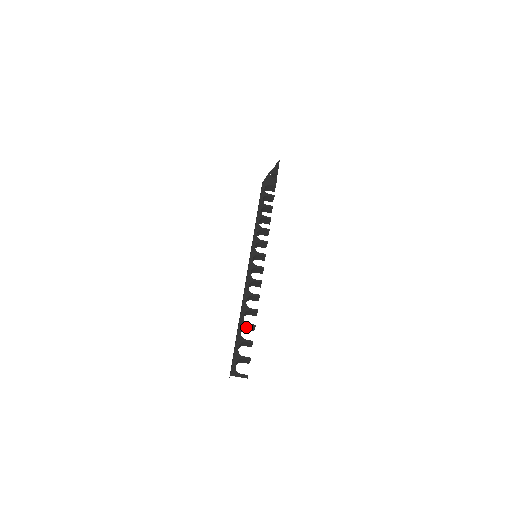
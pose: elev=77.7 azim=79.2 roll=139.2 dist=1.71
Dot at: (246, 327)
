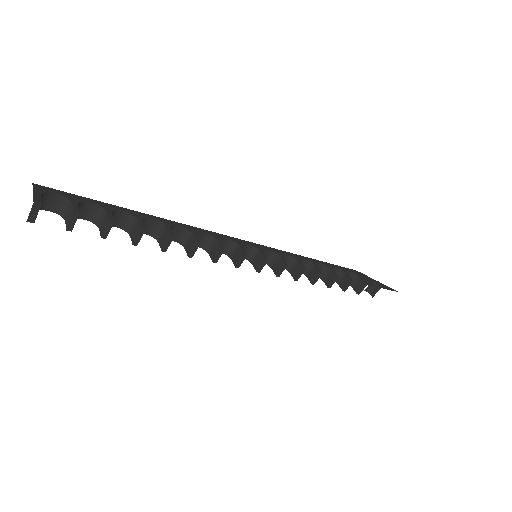
Dot at: (135, 225)
